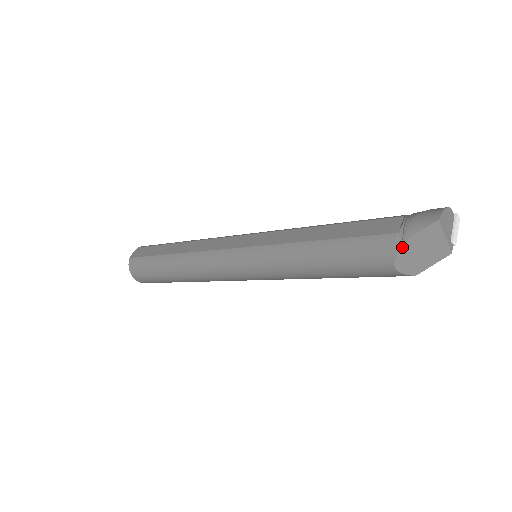
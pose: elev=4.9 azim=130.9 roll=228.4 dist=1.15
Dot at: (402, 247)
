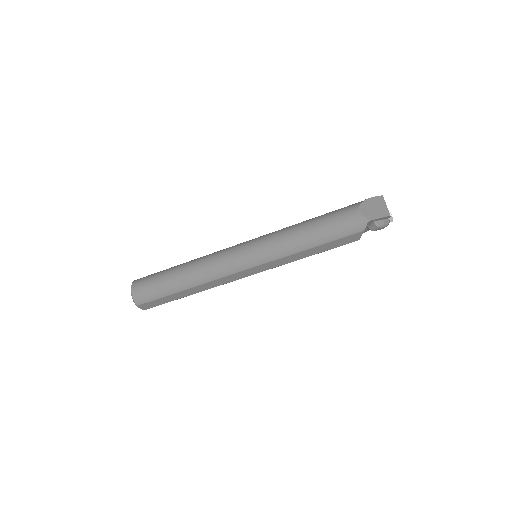
Dot at: (363, 201)
